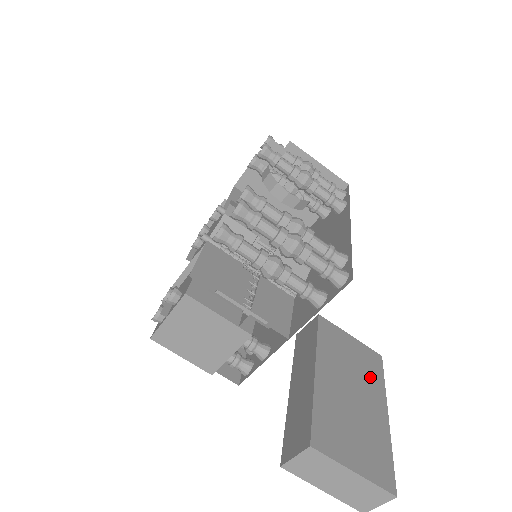
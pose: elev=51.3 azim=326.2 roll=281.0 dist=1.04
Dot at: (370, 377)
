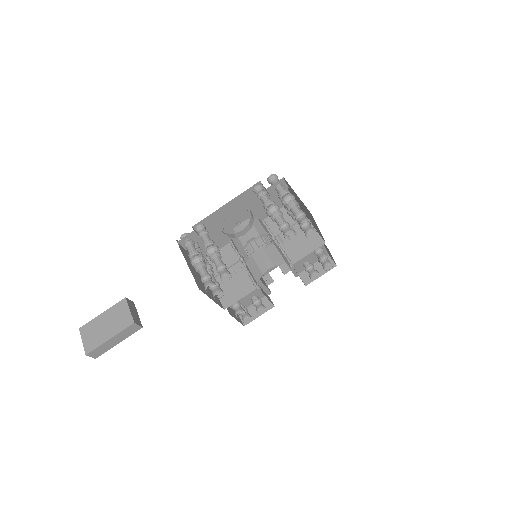
Dot at: (119, 326)
